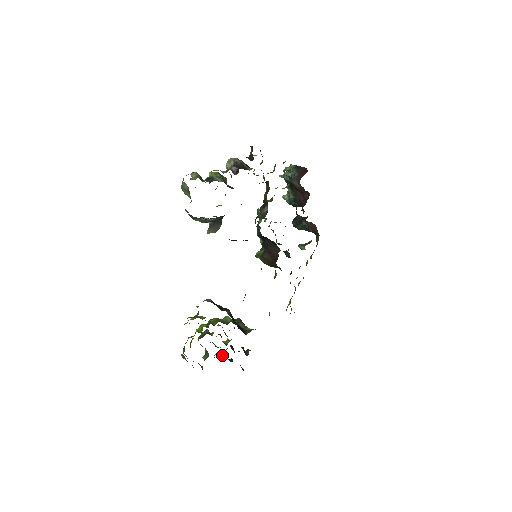
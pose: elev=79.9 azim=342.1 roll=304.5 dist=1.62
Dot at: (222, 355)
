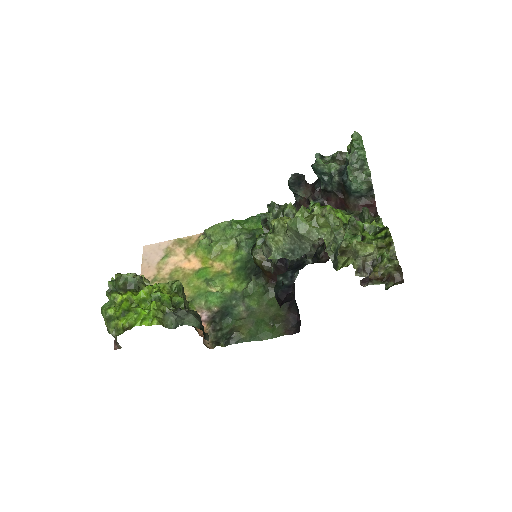
Dot at: occluded
